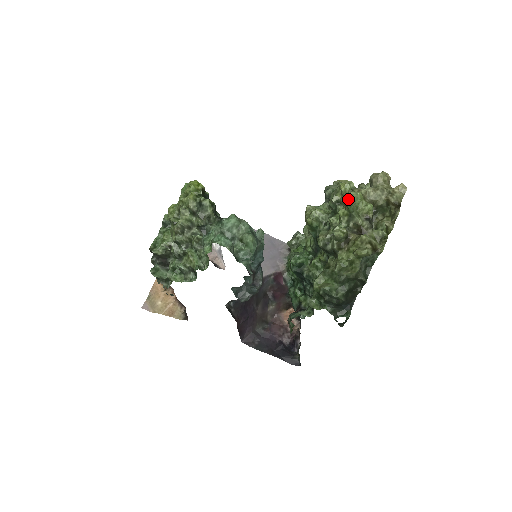
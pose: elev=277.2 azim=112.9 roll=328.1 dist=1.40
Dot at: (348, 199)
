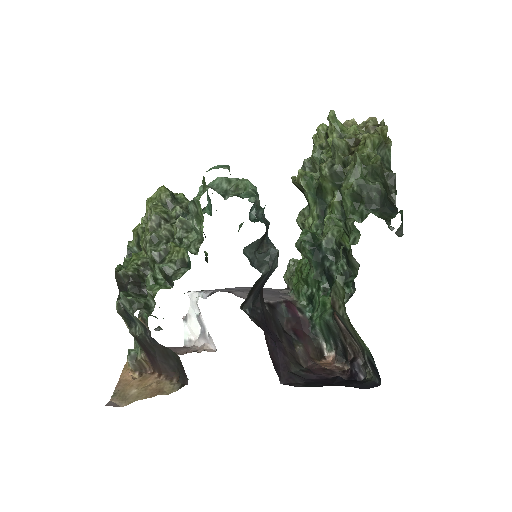
Dot at: (331, 111)
